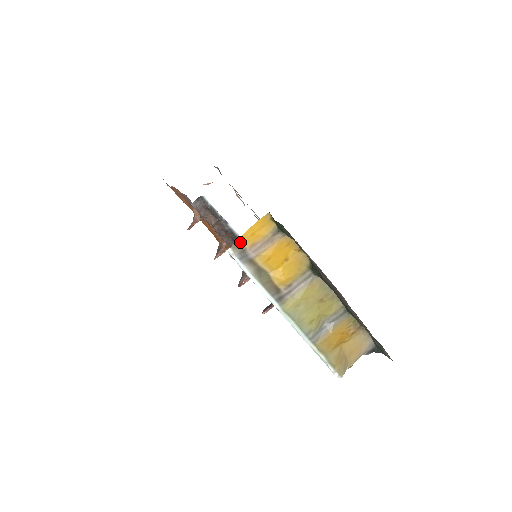
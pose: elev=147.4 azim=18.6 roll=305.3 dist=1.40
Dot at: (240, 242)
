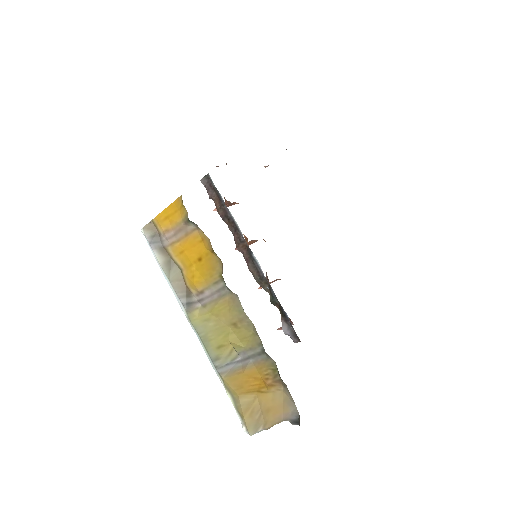
Dot at: (155, 224)
